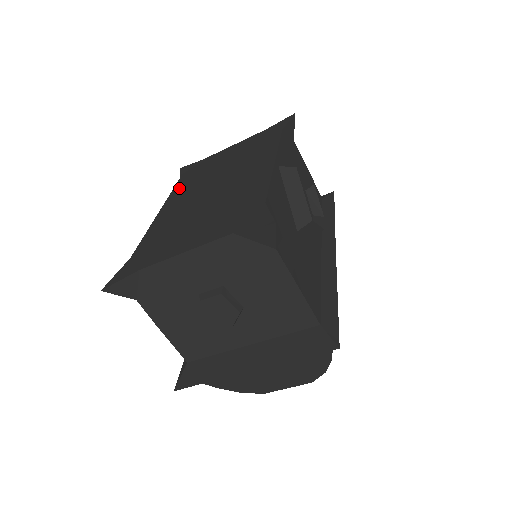
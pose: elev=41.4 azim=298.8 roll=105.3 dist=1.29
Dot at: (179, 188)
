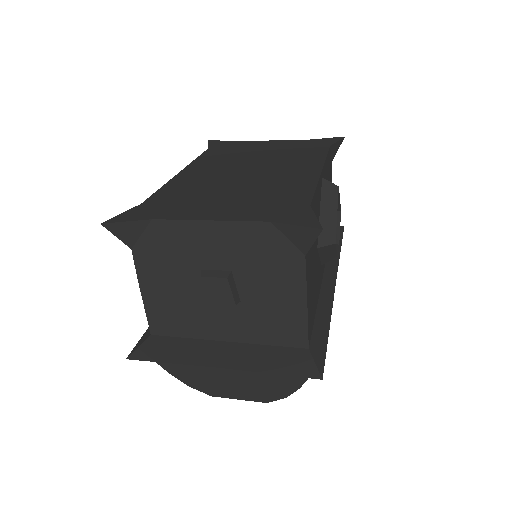
Dot at: (206, 157)
